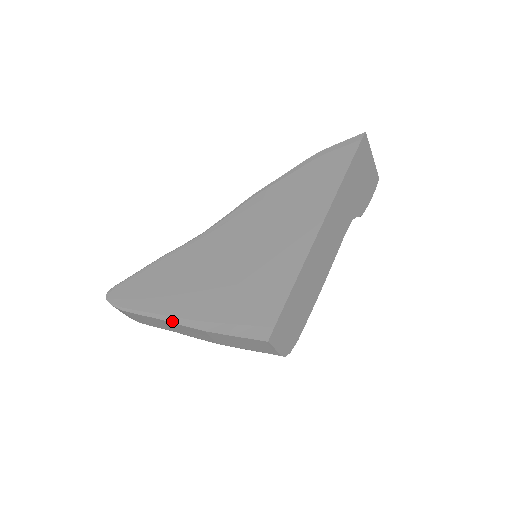
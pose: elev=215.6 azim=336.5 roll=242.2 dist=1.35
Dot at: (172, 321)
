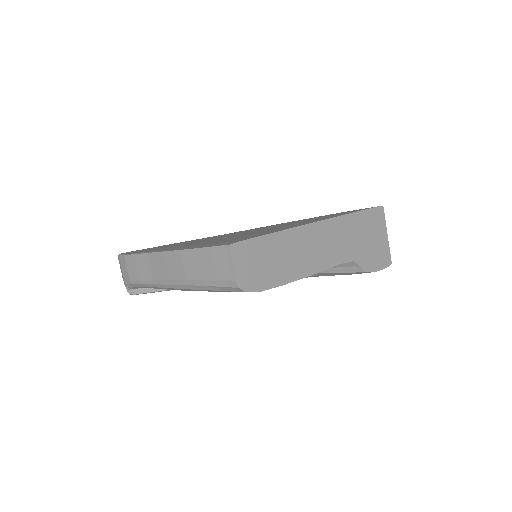
Dot at: (159, 251)
